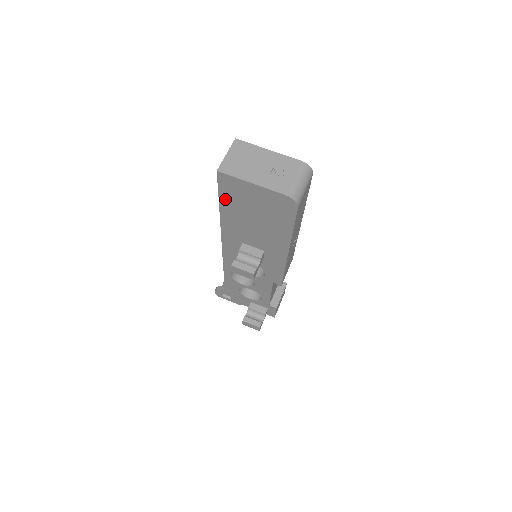
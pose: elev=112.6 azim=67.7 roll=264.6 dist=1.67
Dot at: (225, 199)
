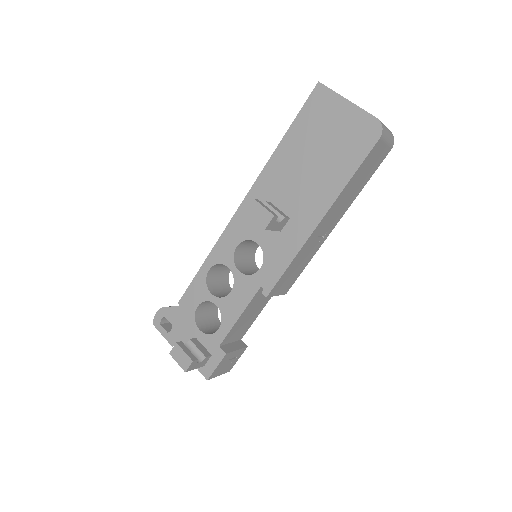
Dot at: (299, 124)
